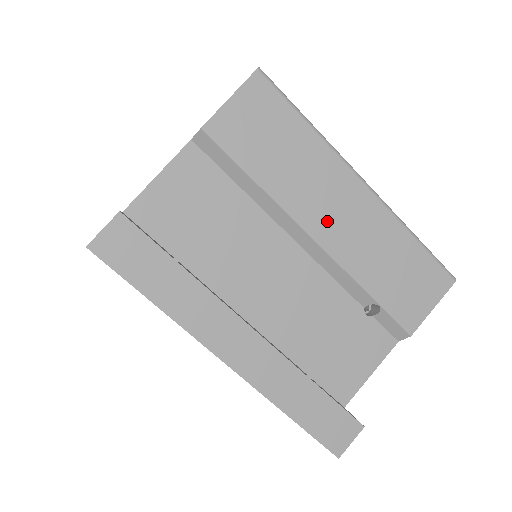
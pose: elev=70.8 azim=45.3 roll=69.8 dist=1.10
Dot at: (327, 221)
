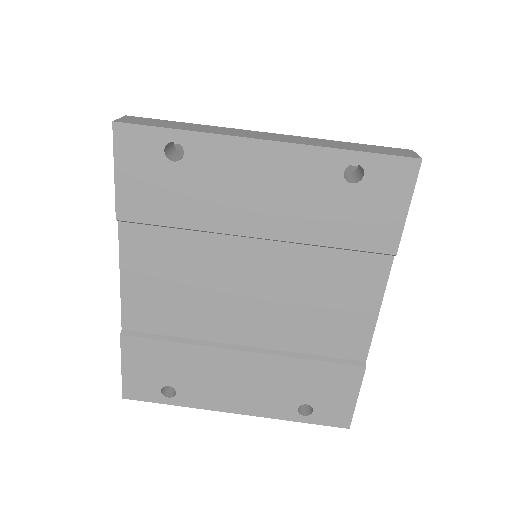
Dot at: occluded
